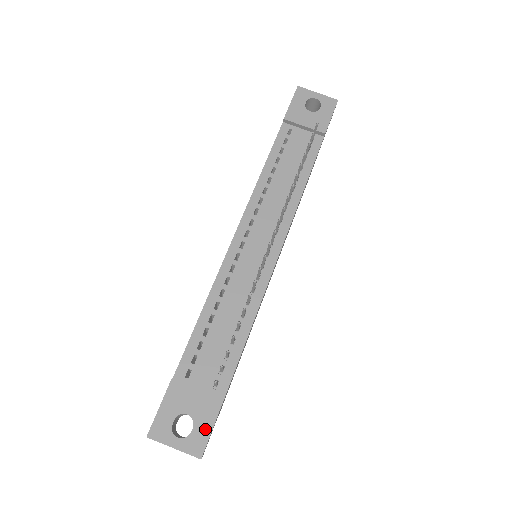
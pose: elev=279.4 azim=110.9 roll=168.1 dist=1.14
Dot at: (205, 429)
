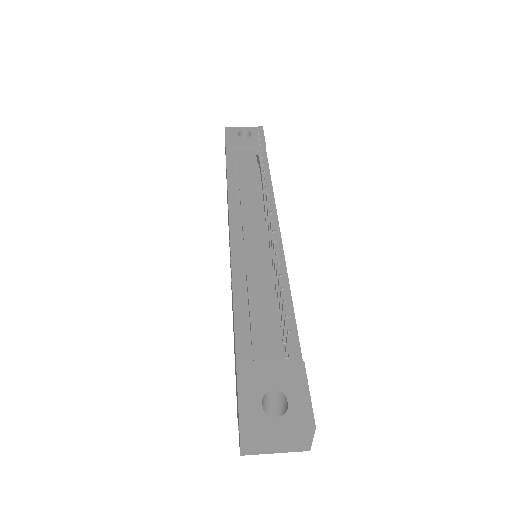
Dot at: (301, 396)
